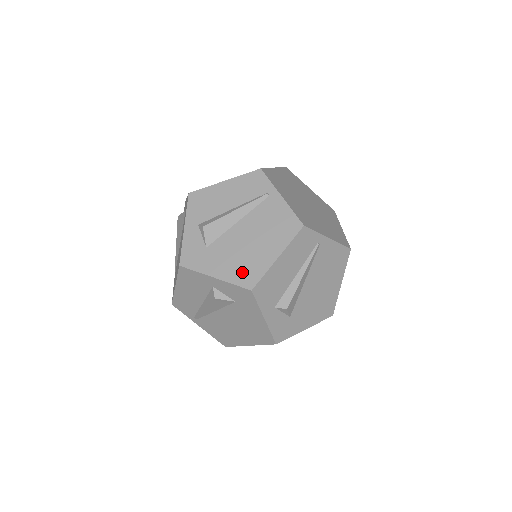
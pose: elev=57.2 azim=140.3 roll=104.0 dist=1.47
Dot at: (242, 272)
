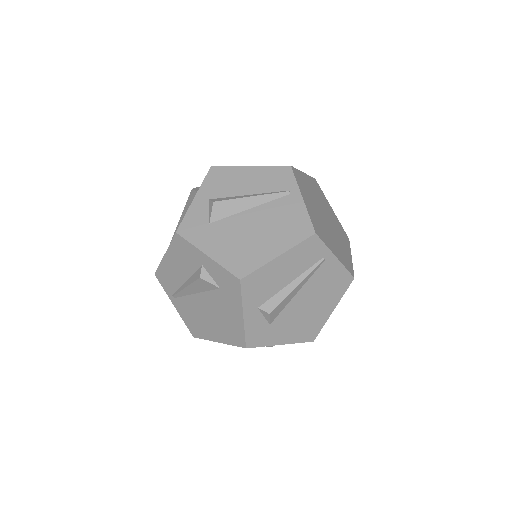
Dot at: (305, 332)
